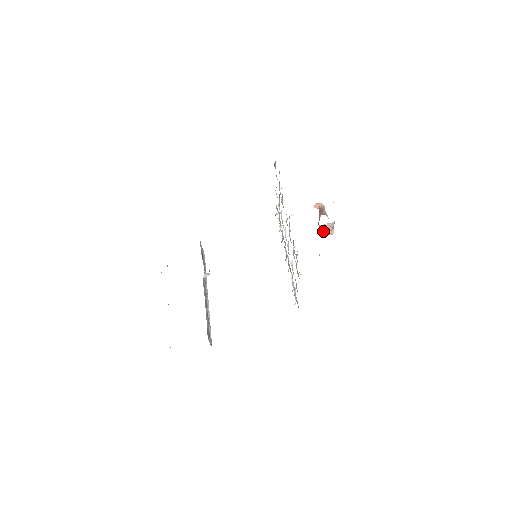
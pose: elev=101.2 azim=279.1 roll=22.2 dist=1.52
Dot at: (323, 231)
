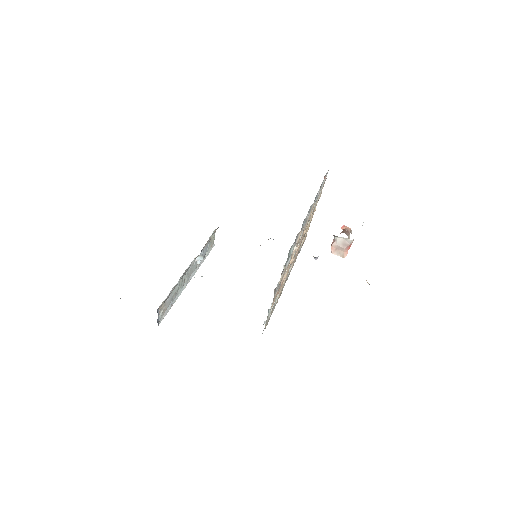
Dot at: (335, 247)
